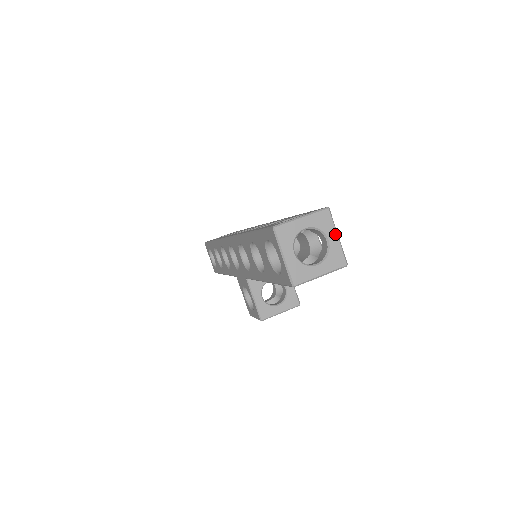
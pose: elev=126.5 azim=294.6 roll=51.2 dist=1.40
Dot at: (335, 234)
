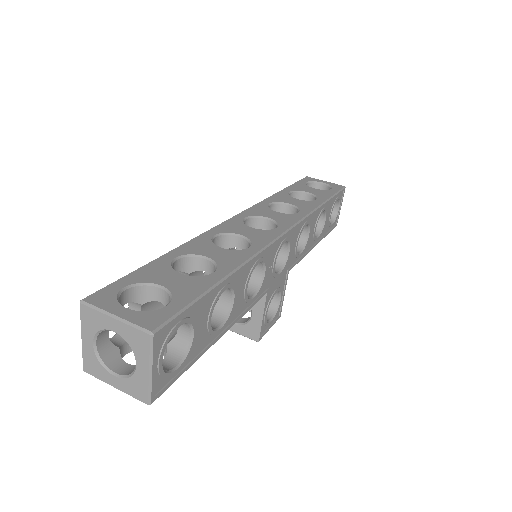
Dot at: (147, 366)
